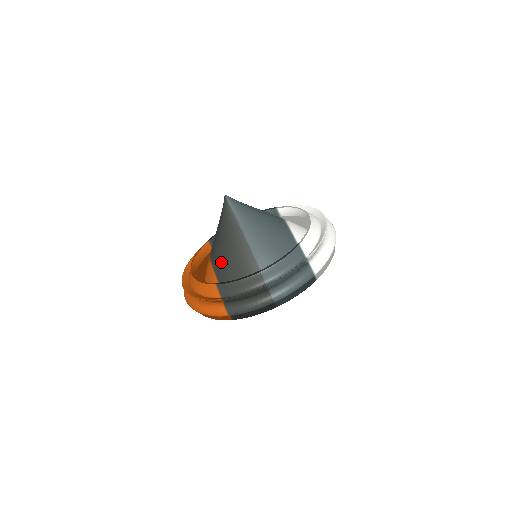
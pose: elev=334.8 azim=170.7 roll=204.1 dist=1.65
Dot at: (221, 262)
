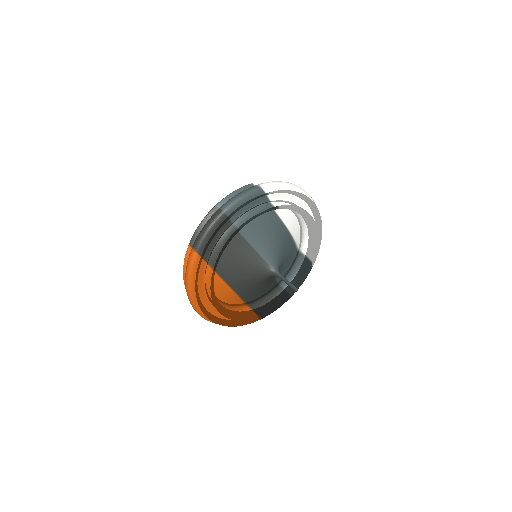
Dot at: occluded
